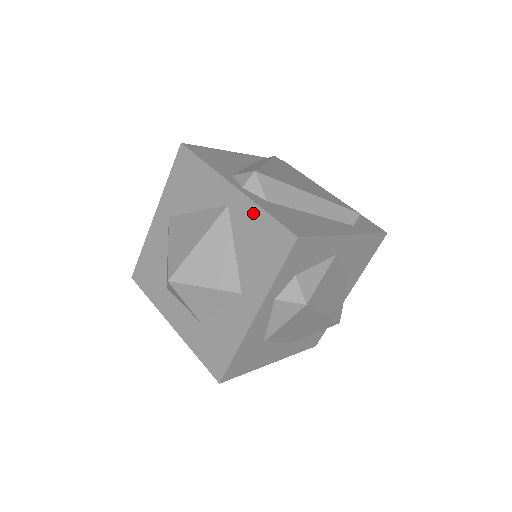
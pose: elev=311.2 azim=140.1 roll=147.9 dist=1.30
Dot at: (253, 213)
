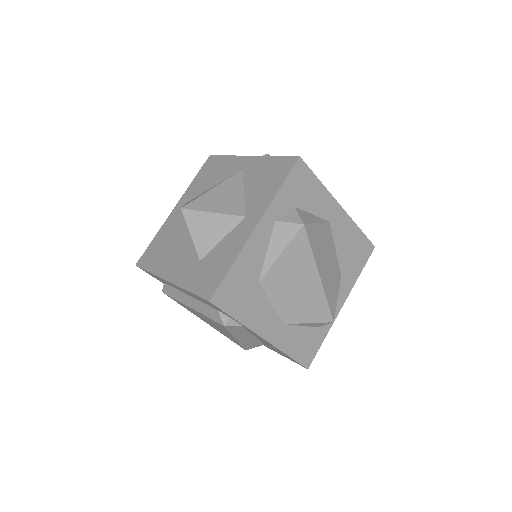
Dot at: (263, 162)
